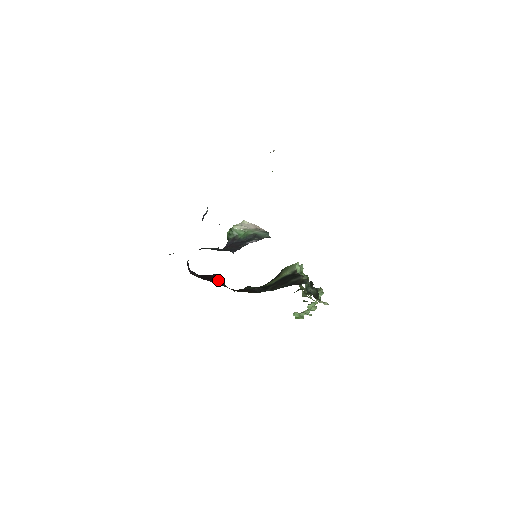
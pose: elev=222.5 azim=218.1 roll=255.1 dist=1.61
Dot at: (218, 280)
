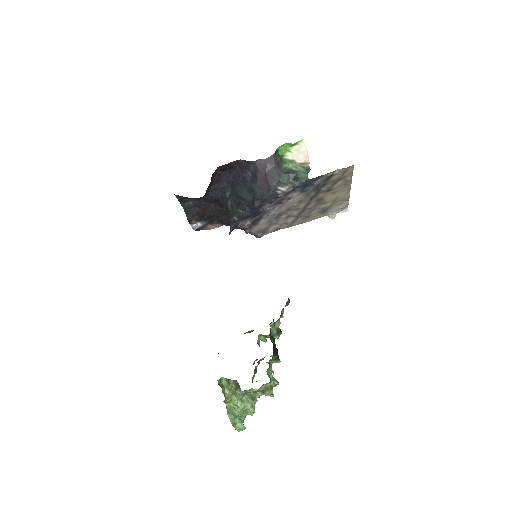
Dot at: occluded
